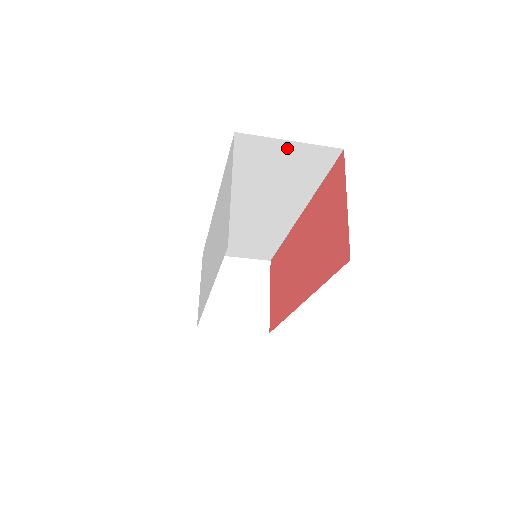
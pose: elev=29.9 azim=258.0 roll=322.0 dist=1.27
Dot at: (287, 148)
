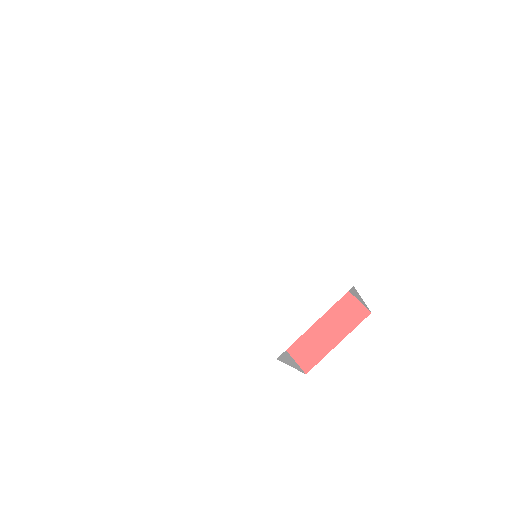
Dot at: (356, 293)
